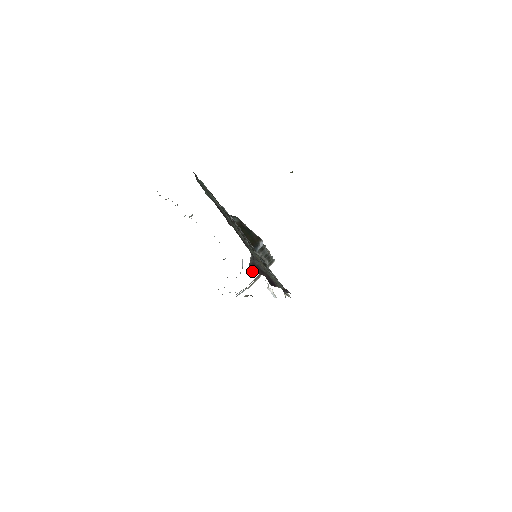
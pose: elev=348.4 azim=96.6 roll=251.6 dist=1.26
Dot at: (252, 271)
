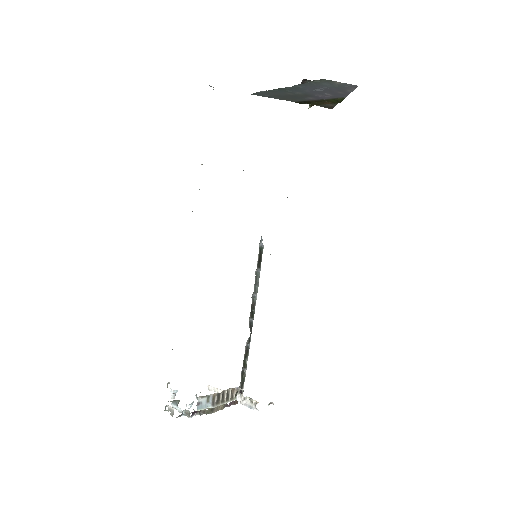
Dot at: (304, 82)
